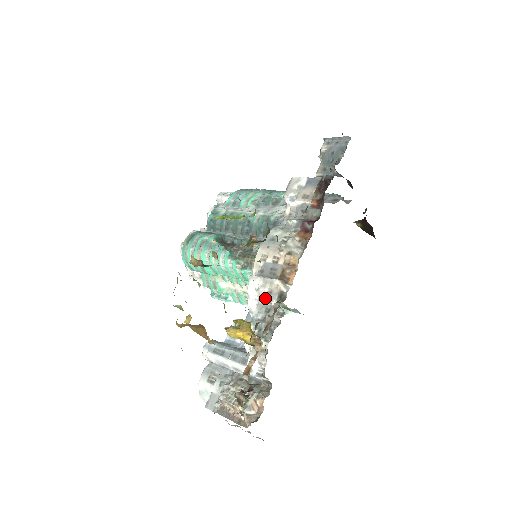
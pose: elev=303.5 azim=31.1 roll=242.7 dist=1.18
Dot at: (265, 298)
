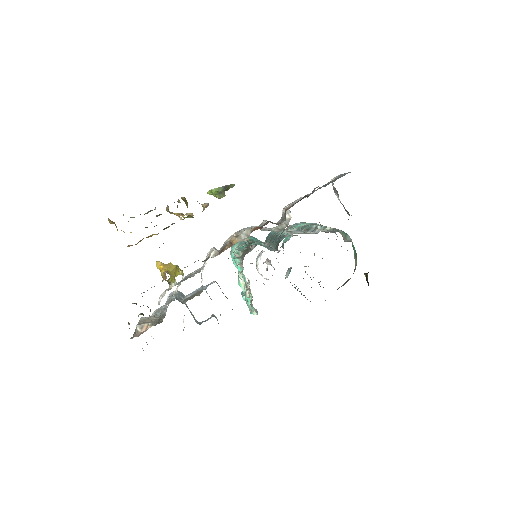
Dot at: (205, 262)
